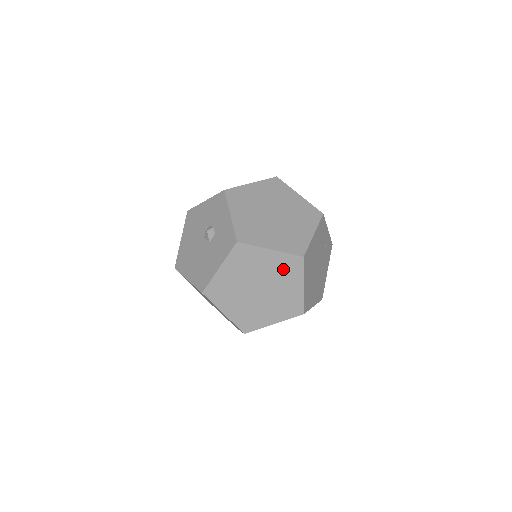
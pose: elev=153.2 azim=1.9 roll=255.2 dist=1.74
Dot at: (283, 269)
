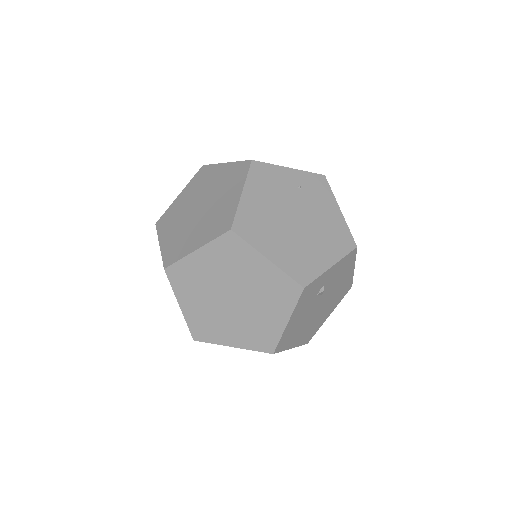
Dot at: (228, 259)
